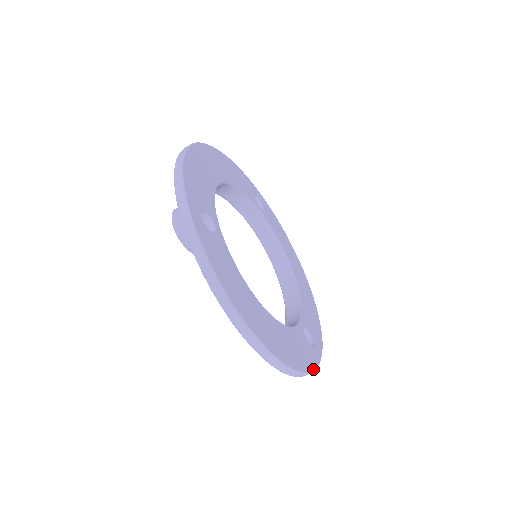
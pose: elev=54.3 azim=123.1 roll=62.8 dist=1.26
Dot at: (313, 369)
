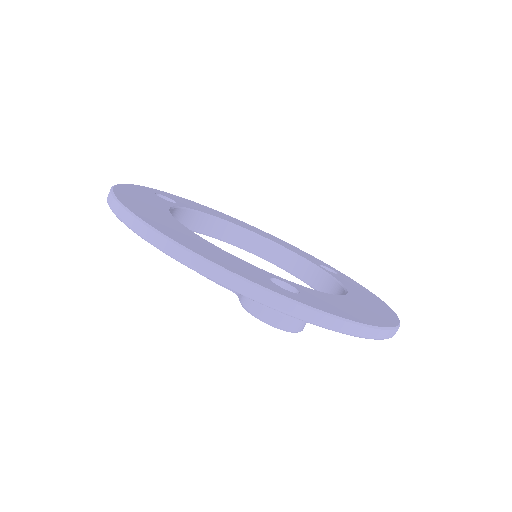
Dot at: (234, 272)
